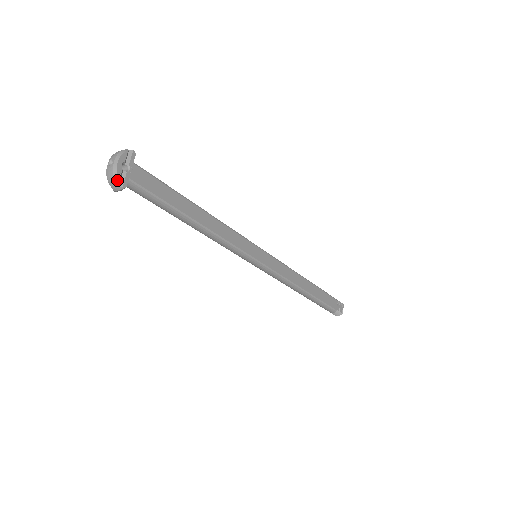
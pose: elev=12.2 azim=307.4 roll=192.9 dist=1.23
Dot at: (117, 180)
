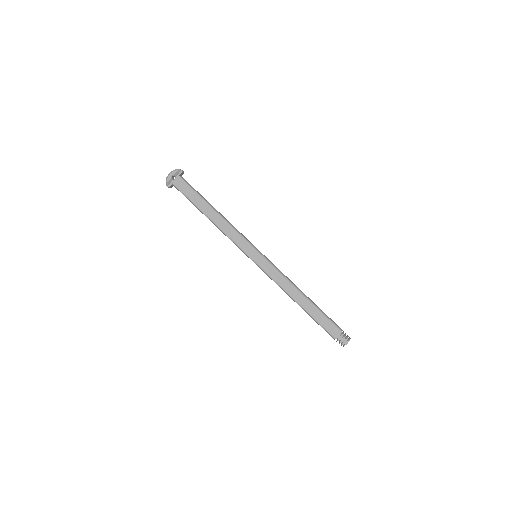
Dot at: (166, 183)
